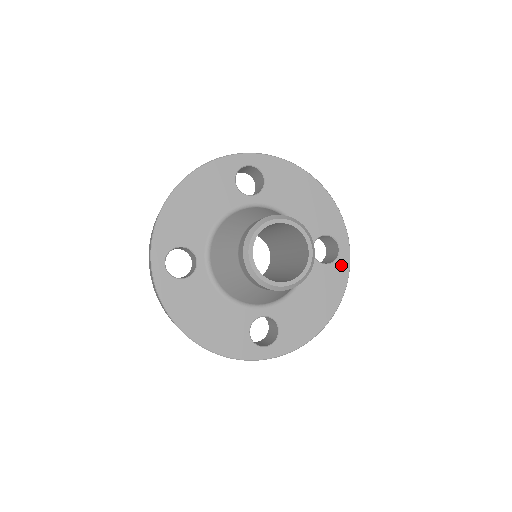
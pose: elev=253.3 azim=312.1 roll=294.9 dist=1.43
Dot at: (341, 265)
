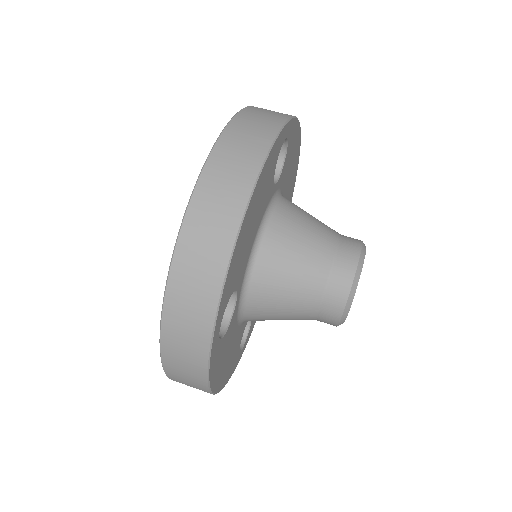
Dot at: occluded
